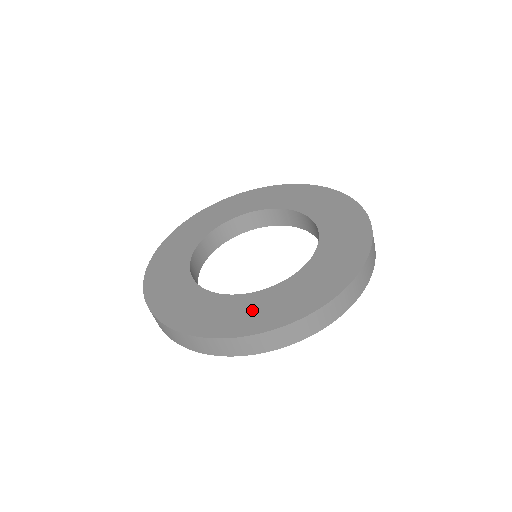
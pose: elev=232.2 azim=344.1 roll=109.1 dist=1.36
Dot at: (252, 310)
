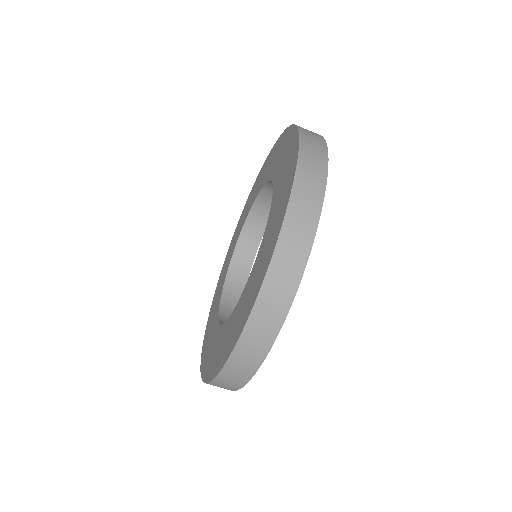
Dot at: (228, 335)
